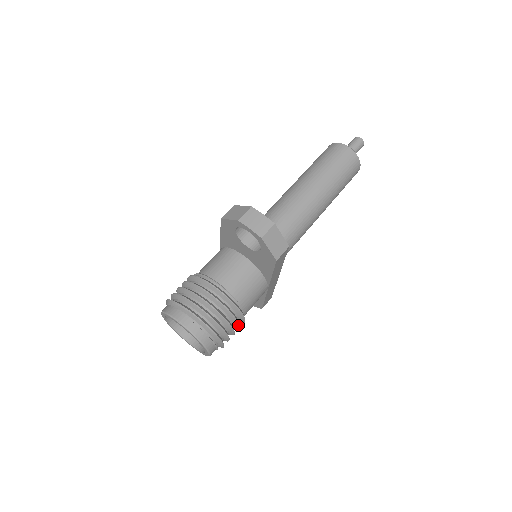
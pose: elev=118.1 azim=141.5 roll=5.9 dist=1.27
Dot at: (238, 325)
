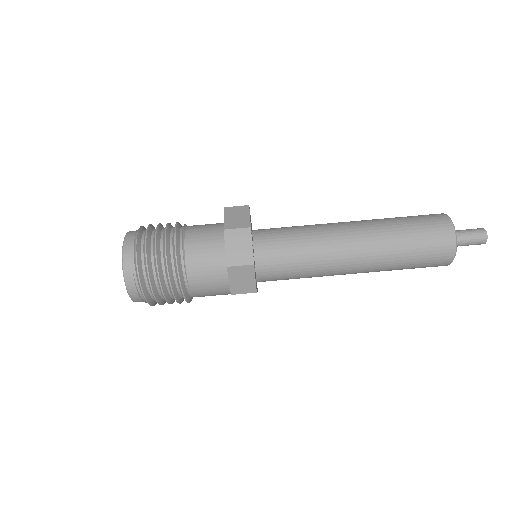
Dot at: (177, 302)
